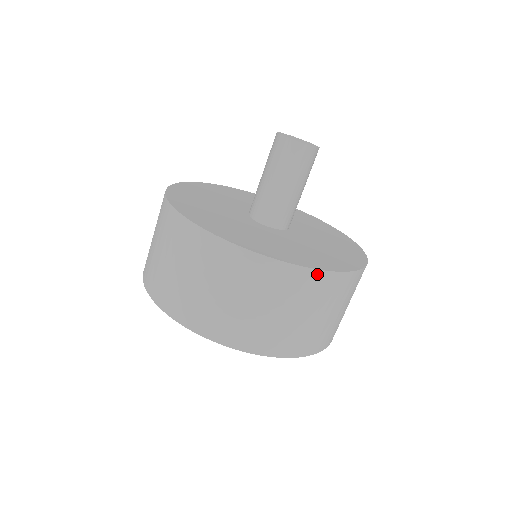
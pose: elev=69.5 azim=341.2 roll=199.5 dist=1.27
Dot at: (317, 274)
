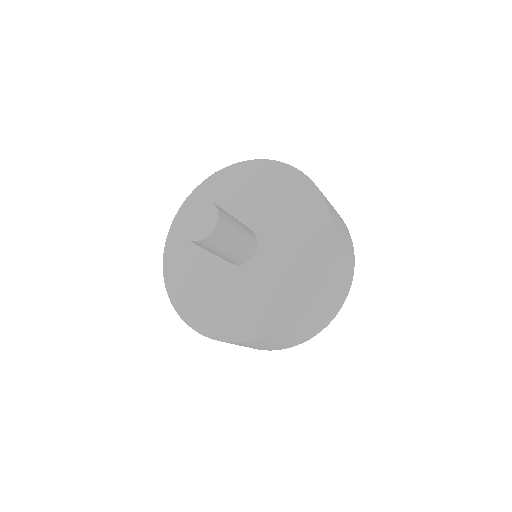
Dot at: (324, 282)
